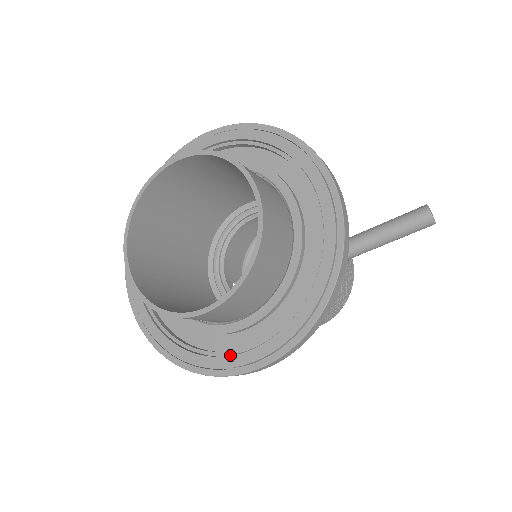
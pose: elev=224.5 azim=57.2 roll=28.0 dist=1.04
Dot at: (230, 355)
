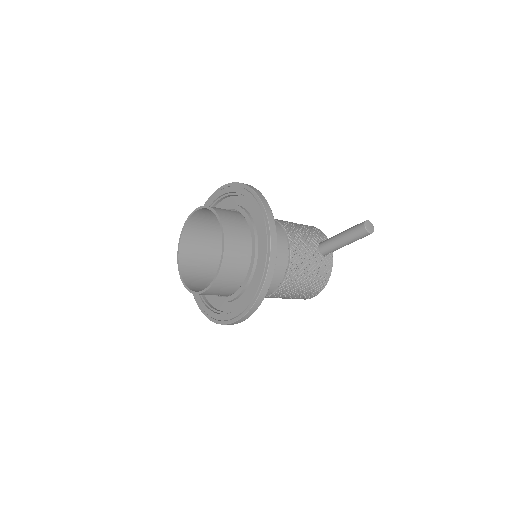
Dot at: occluded
